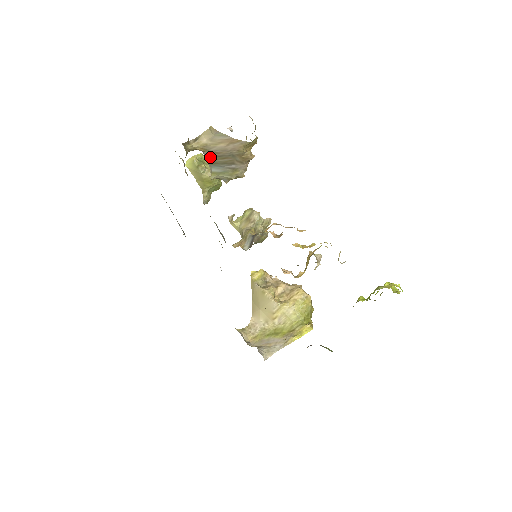
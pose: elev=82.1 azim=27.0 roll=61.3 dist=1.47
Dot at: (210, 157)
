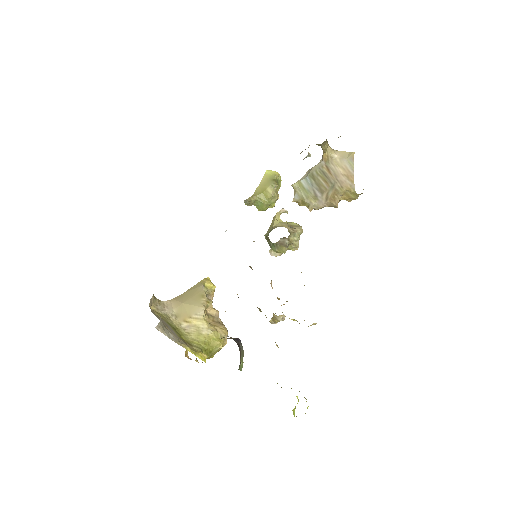
Dot at: (320, 169)
